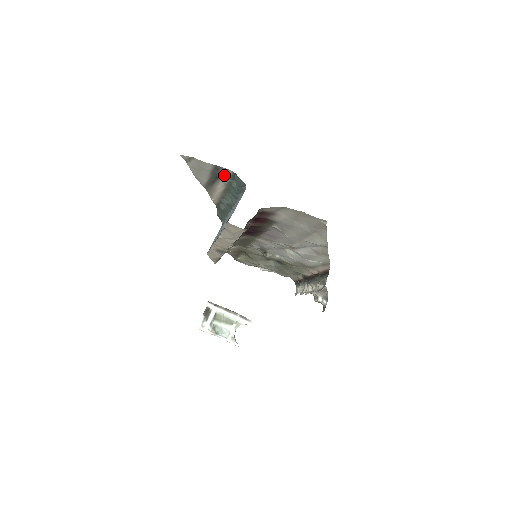
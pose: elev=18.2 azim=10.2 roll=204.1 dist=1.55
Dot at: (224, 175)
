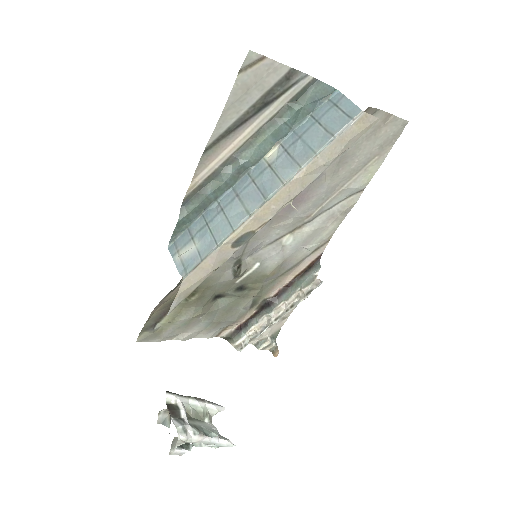
Dot at: (287, 93)
